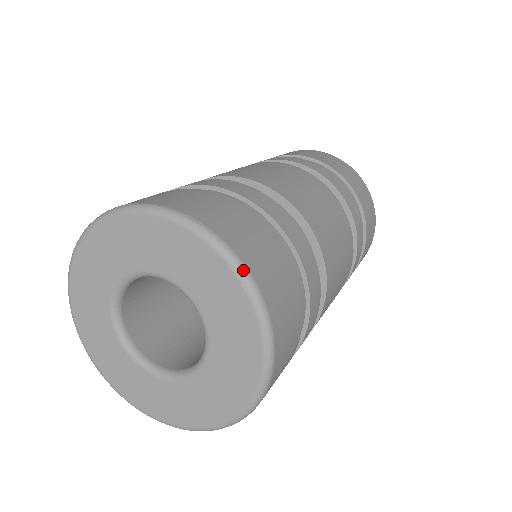
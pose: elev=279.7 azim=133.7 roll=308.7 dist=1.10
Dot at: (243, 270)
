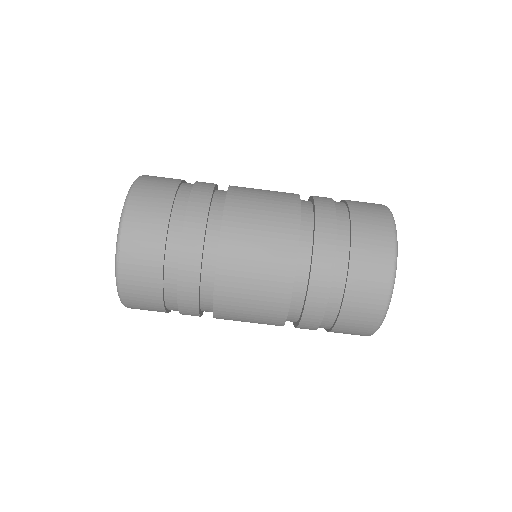
Dot at: (117, 283)
